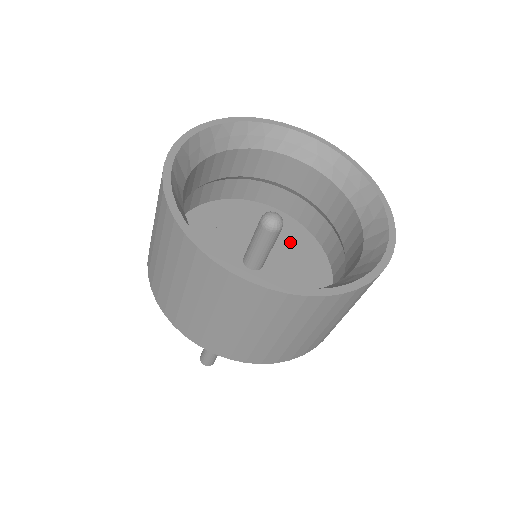
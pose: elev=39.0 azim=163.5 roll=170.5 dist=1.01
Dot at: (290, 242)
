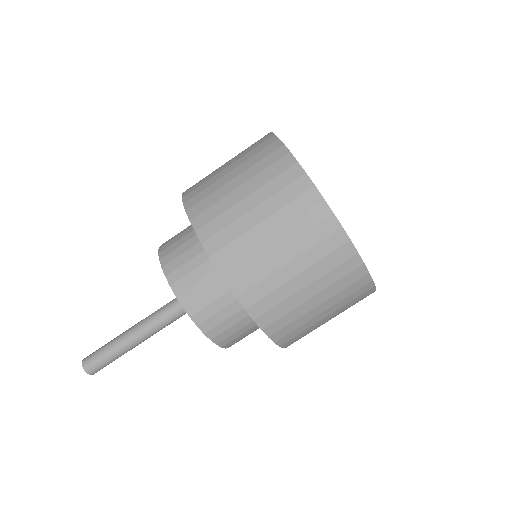
Dot at: occluded
